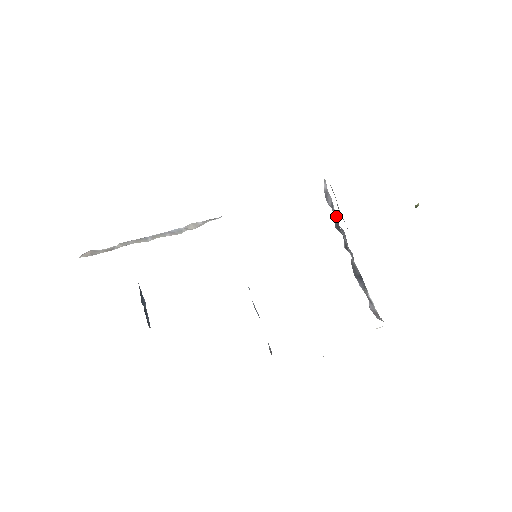
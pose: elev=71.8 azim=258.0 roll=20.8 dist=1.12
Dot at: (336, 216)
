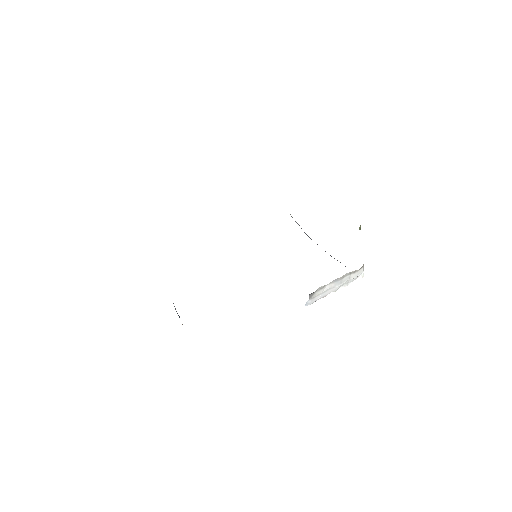
Dot at: occluded
